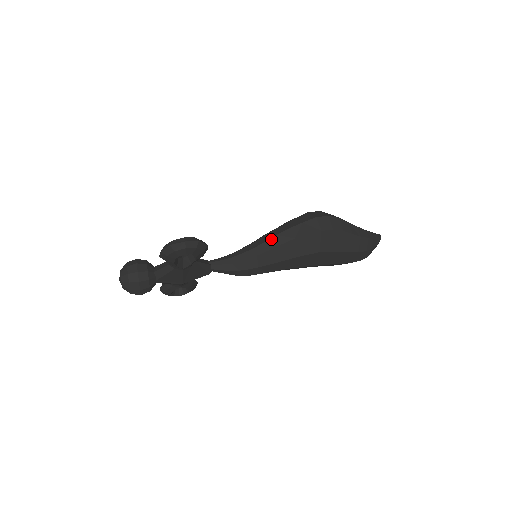
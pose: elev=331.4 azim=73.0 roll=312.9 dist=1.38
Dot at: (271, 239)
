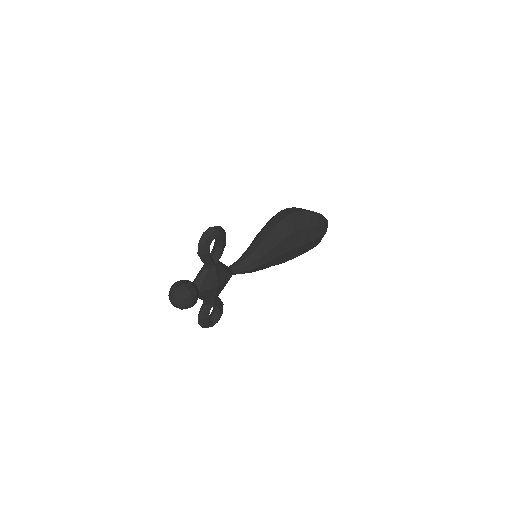
Dot at: (261, 234)
